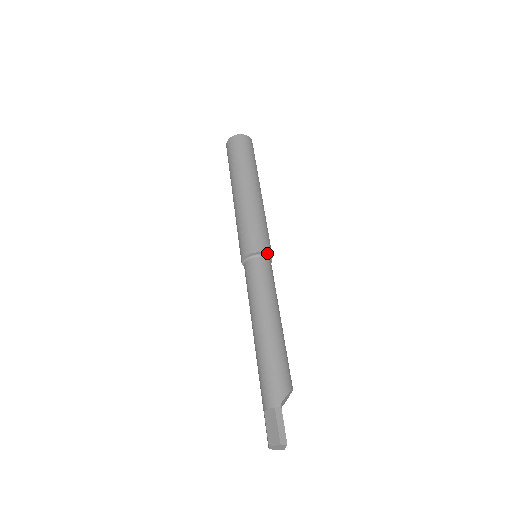
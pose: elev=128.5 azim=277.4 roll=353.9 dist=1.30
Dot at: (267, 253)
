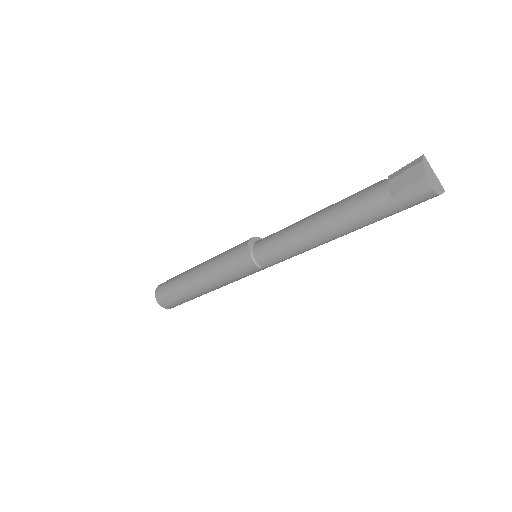
Dot at: (256, 237)
